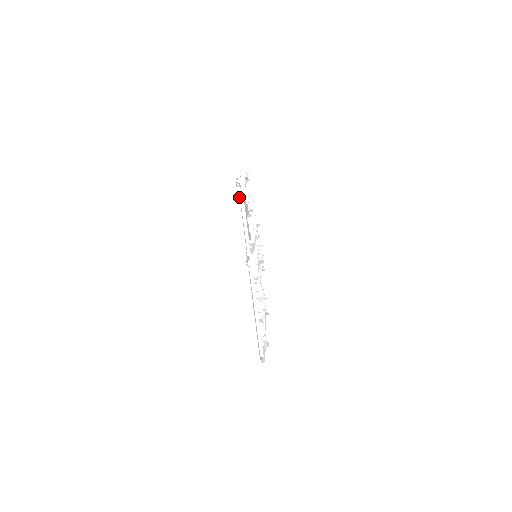
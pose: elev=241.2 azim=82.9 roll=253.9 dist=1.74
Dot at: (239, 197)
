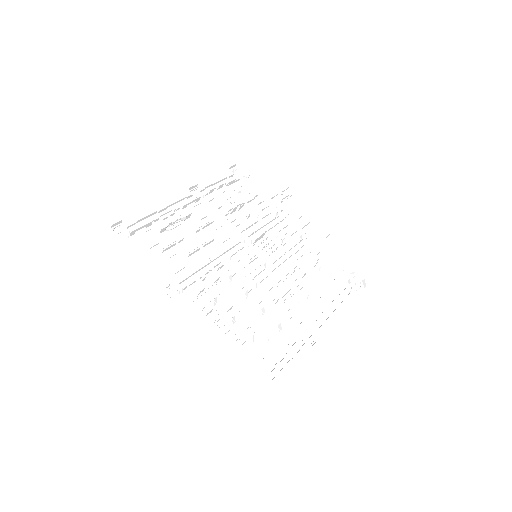
Dot at: (128, 243)
